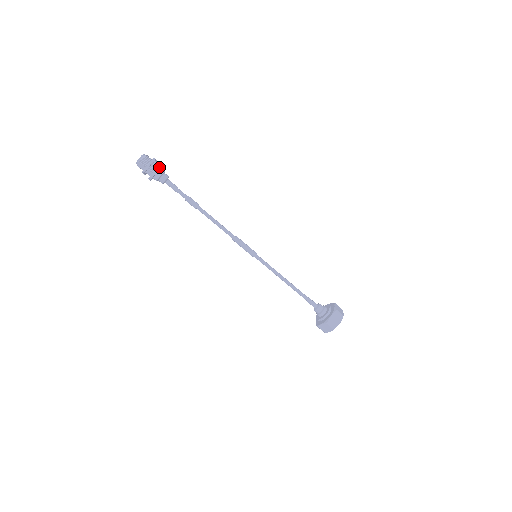
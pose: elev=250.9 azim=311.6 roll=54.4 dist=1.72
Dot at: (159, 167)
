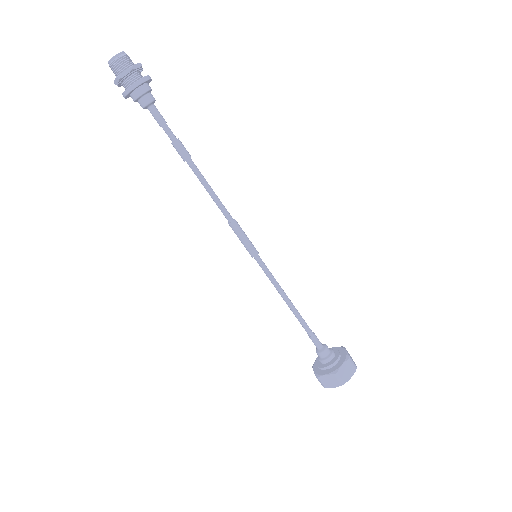
Dot at: (132, 87)
